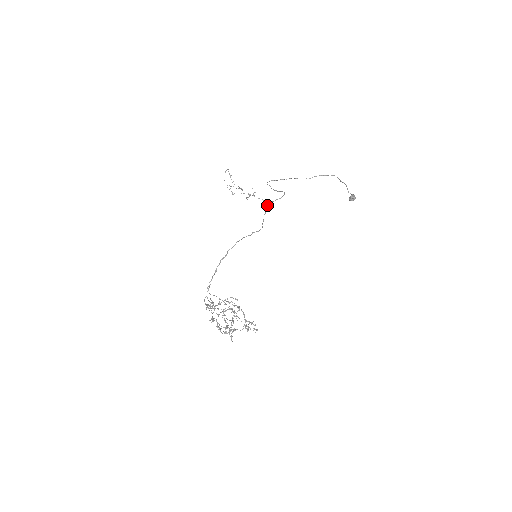
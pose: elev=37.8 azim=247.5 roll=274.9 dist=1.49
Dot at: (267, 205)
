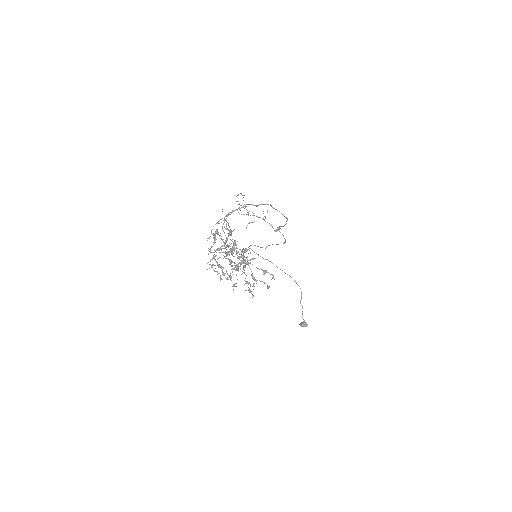
Dot at: occluded
